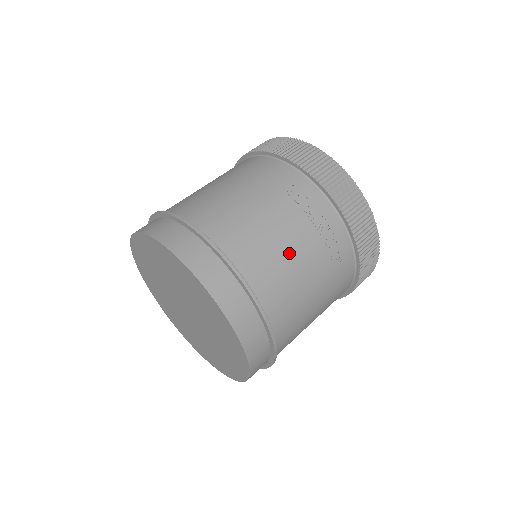
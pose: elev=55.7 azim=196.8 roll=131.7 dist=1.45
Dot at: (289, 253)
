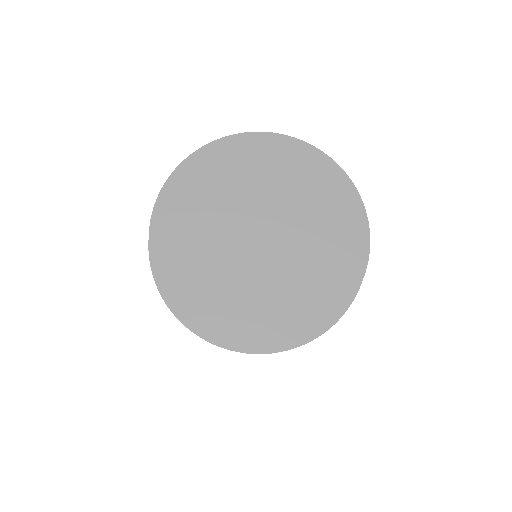
Dot at: occluded
